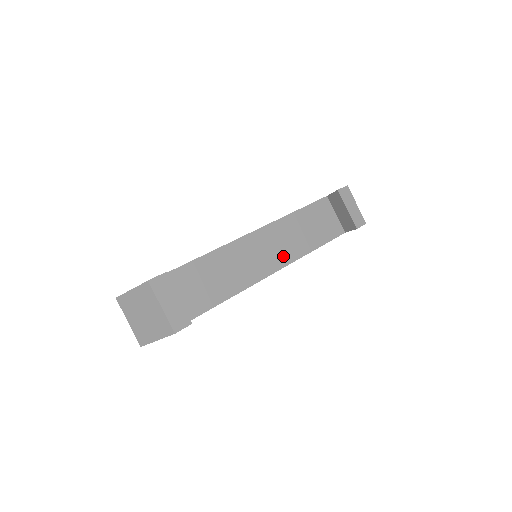
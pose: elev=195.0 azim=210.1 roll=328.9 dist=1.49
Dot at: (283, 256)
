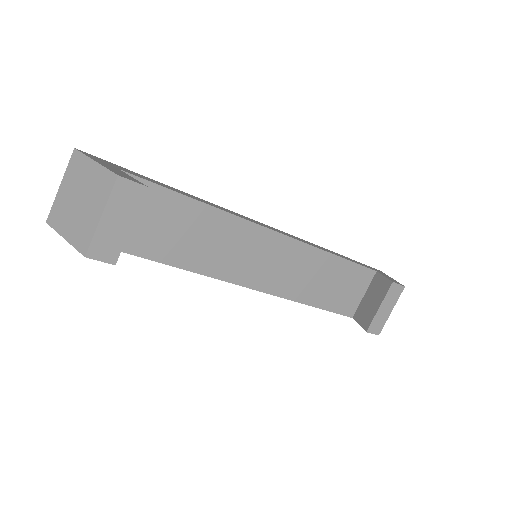
Dot at: (279, 283)
